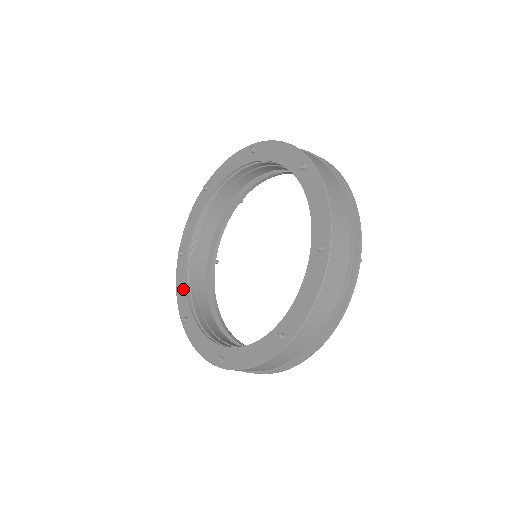
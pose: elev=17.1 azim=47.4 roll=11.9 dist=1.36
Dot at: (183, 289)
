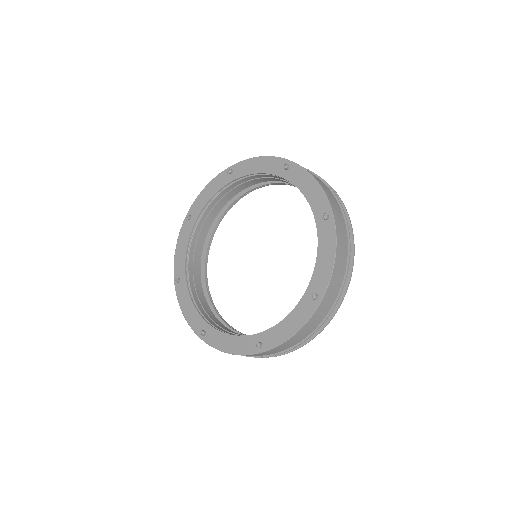
Dot at: (183, 251)
